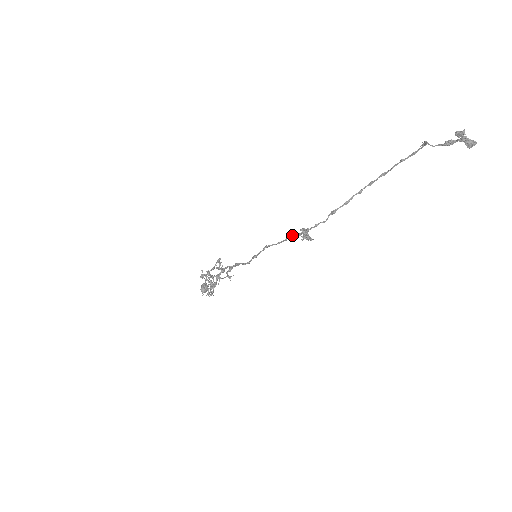
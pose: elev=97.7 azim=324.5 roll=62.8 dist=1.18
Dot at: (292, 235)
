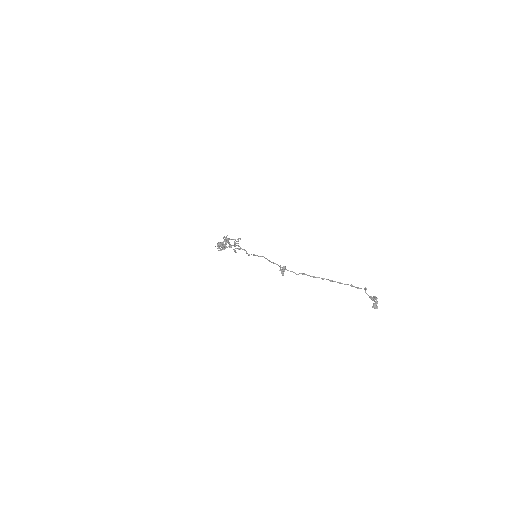
Dot at: occluded
